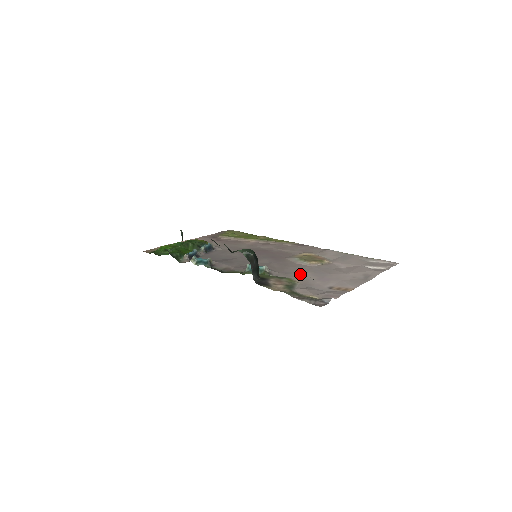
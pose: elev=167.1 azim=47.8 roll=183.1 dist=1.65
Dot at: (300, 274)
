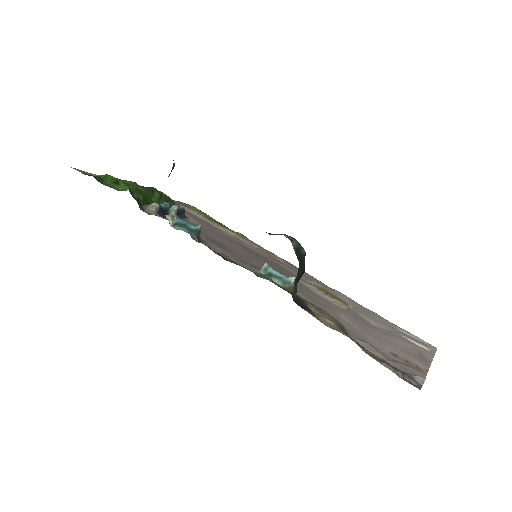
Dot at: (335, 312)
